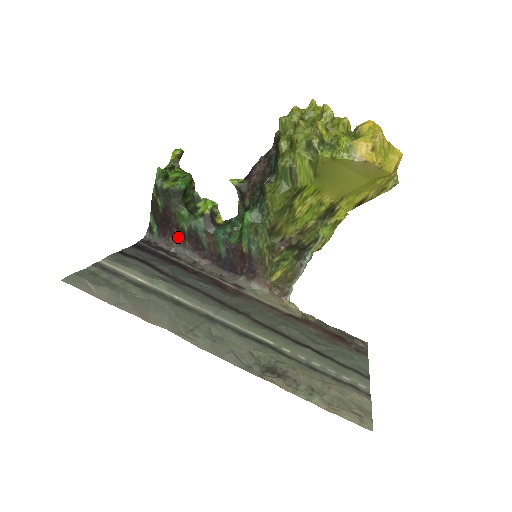
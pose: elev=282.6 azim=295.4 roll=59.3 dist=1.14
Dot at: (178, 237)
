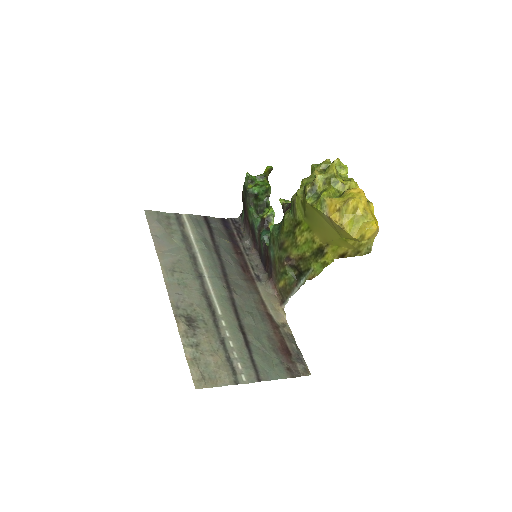
Dot at: (248, 226)
